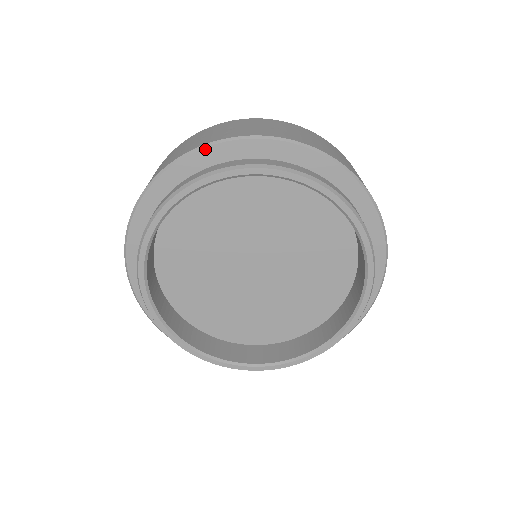
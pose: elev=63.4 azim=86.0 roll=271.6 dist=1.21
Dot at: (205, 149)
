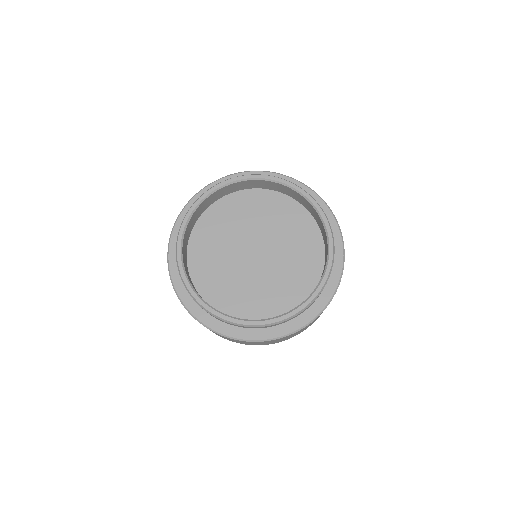
Dot at: (188, 204)
